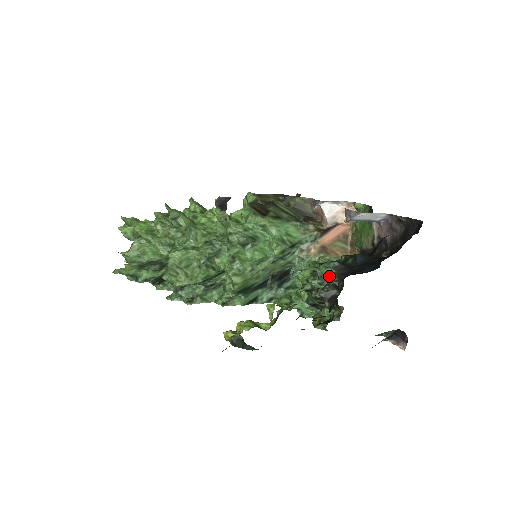
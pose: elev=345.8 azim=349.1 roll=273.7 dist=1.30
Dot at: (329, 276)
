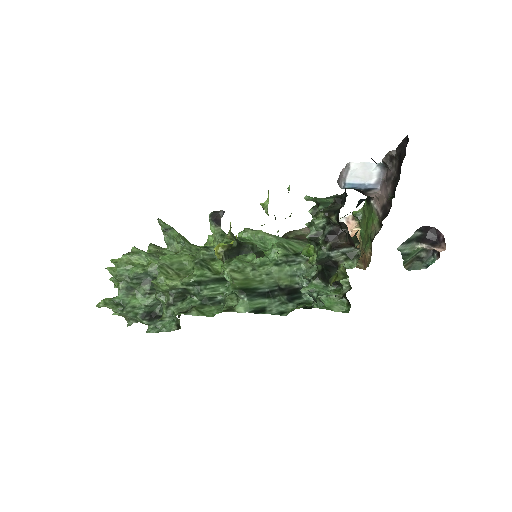
Dot at: (330, 203)
